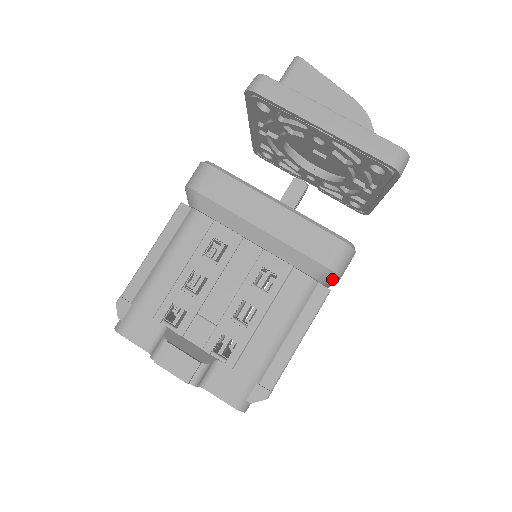
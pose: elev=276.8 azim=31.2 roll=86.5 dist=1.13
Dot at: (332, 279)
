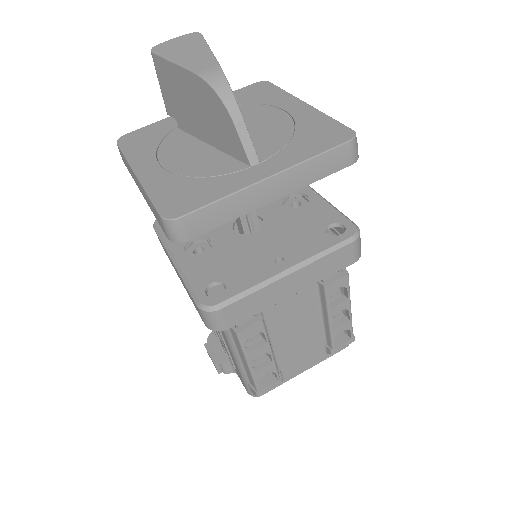
Dot at: occluded
